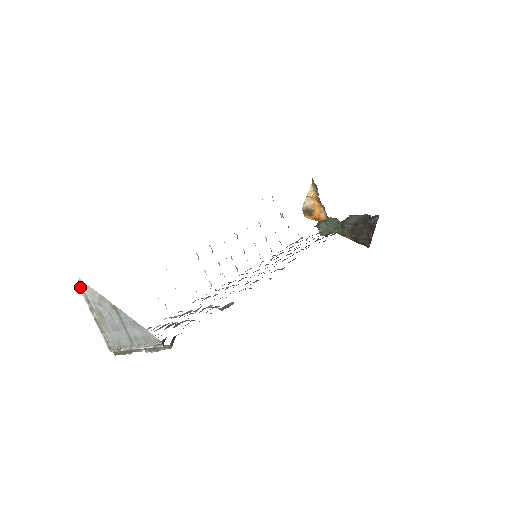
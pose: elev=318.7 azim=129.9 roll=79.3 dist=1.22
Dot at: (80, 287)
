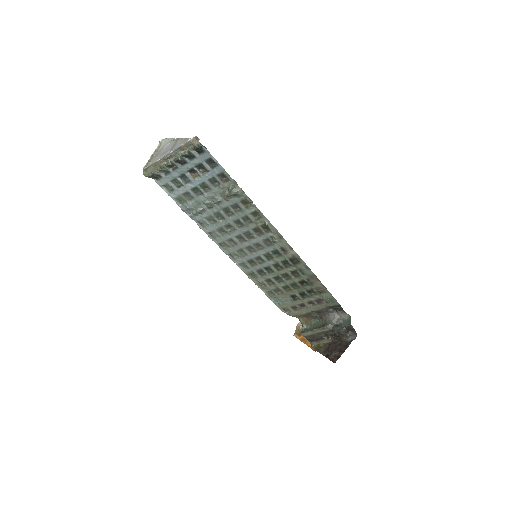
Dot at: (162, 141)
